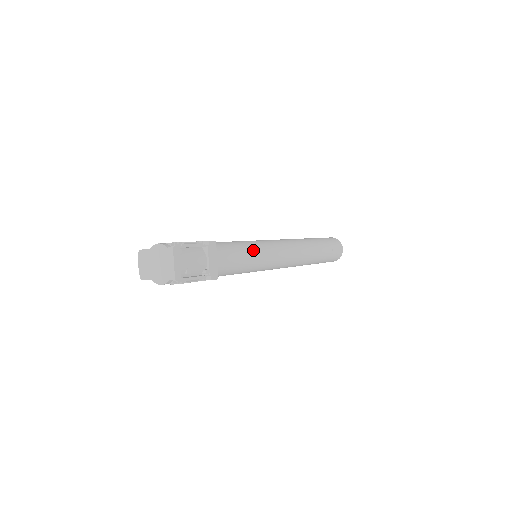
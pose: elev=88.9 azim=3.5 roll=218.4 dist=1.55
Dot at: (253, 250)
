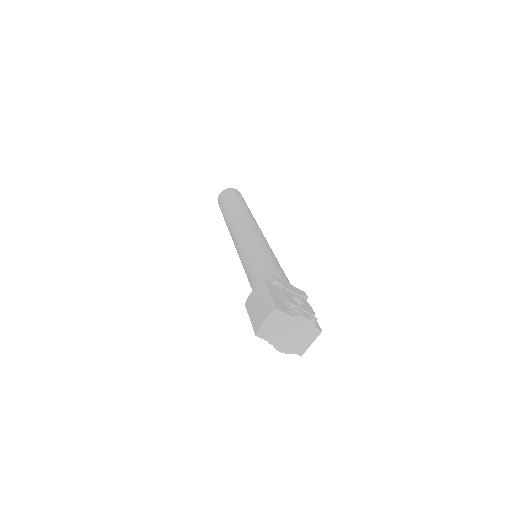
Dot at: occluded
